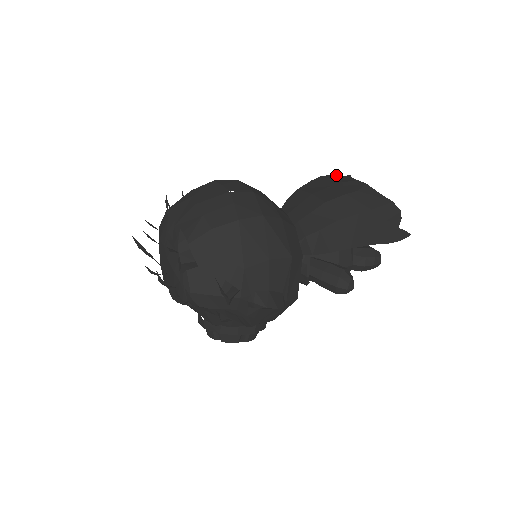
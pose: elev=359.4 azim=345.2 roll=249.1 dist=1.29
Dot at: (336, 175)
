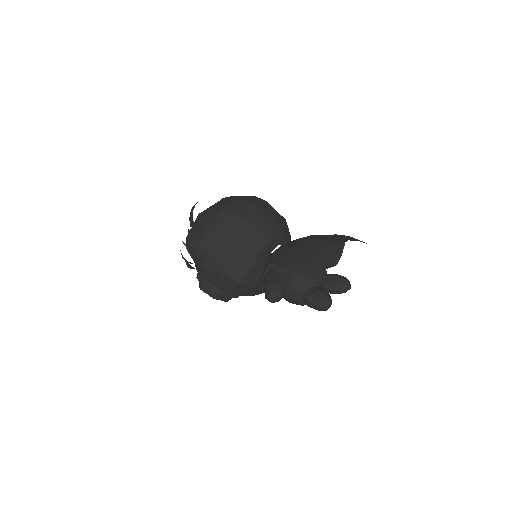
Dot at: occluded
